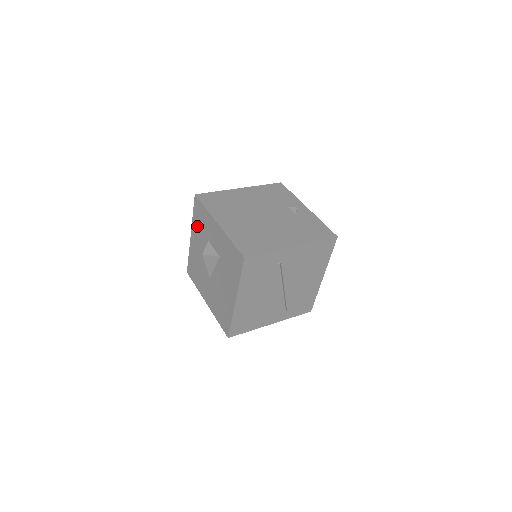
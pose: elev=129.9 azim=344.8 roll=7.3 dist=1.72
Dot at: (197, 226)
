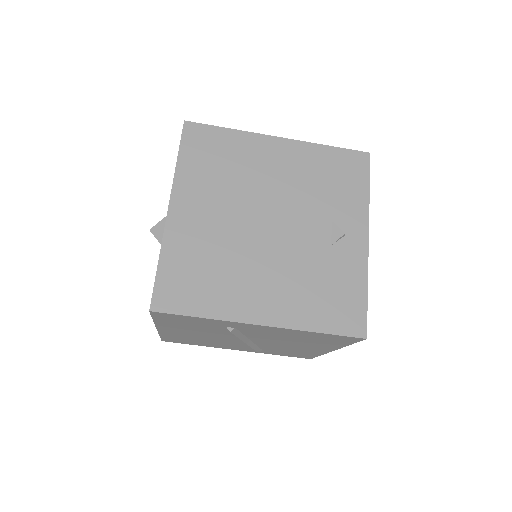
Dot at: occluded
